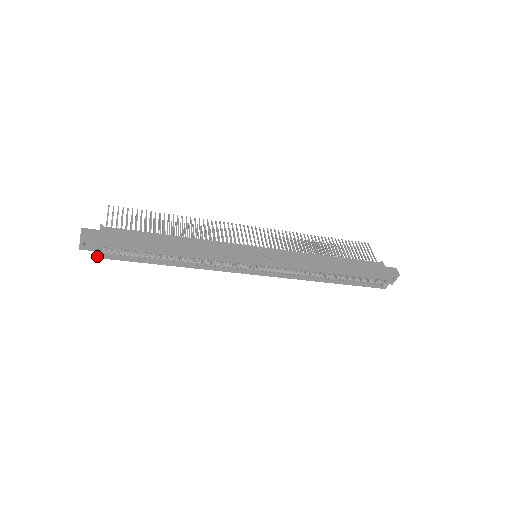
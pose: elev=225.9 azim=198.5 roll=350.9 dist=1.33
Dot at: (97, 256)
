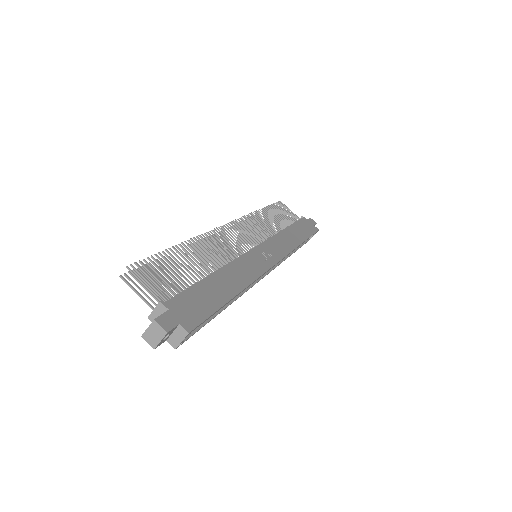
Dot at: (177, 345)
